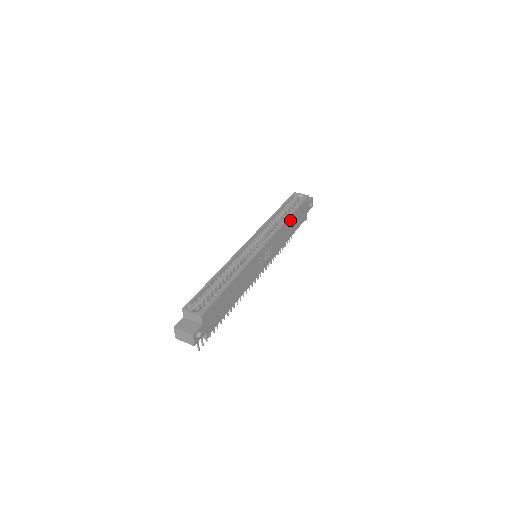
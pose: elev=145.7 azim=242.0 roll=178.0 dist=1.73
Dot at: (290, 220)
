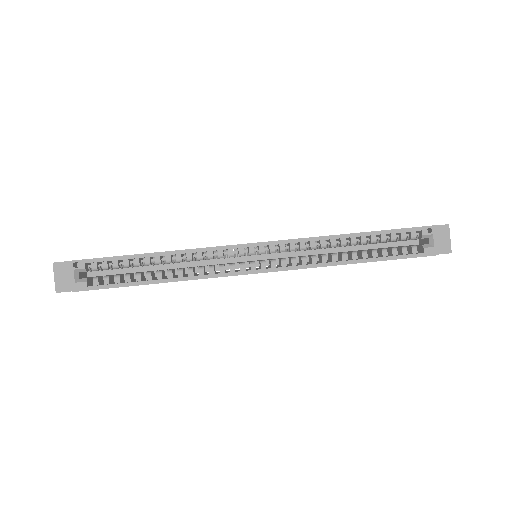
Dot at: (354, 262)
